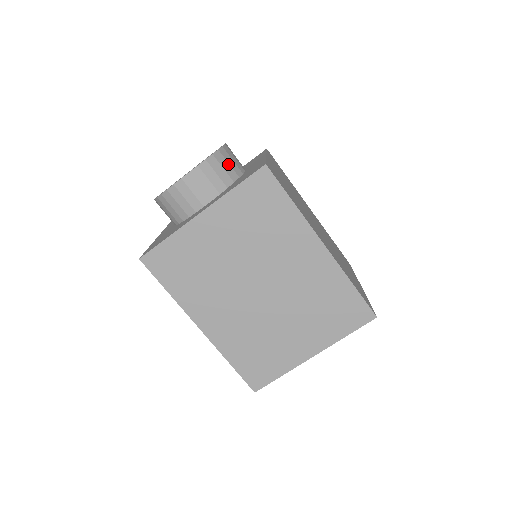
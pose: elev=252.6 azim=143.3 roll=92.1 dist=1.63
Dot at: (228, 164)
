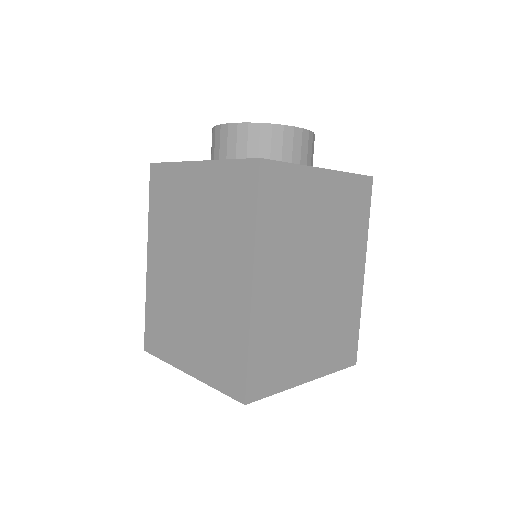
Dot at: occluded
